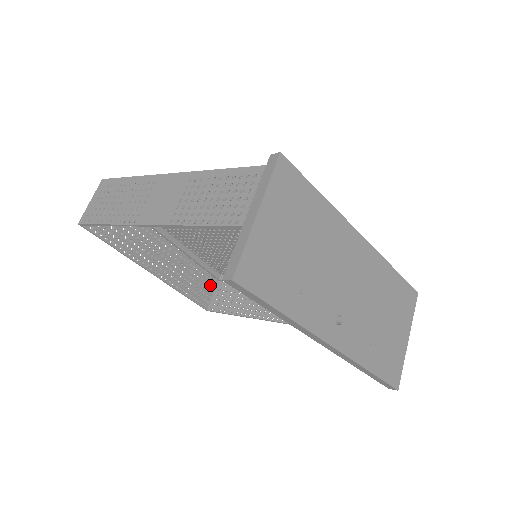
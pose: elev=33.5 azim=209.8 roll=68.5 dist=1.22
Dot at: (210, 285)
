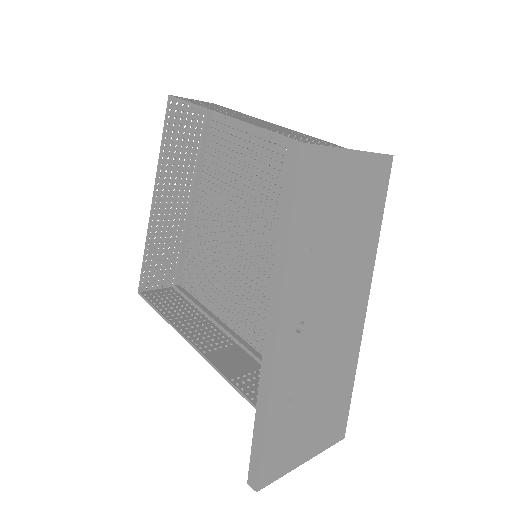
Dot at: (164, 280)
